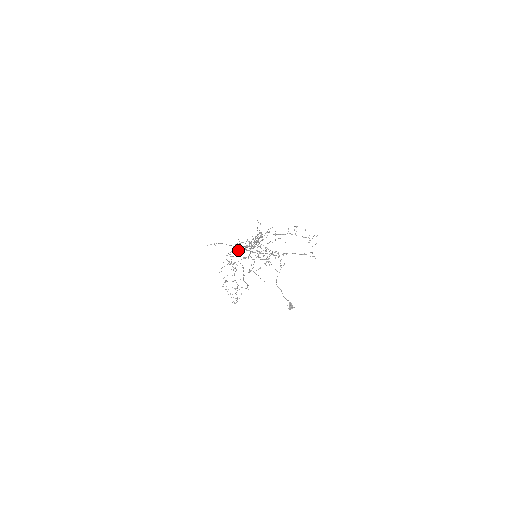
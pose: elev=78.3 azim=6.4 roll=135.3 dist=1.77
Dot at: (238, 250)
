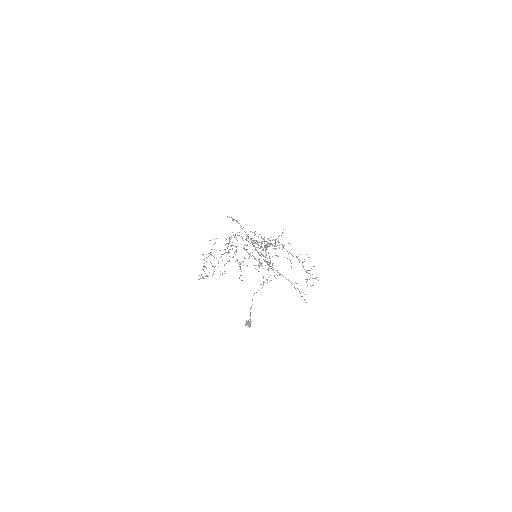
Dot at: (246, 239)
